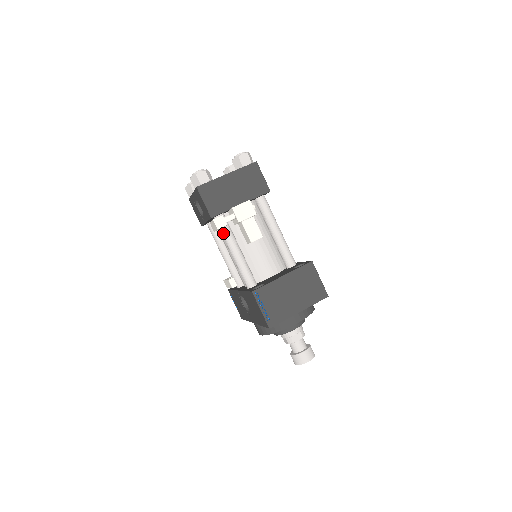
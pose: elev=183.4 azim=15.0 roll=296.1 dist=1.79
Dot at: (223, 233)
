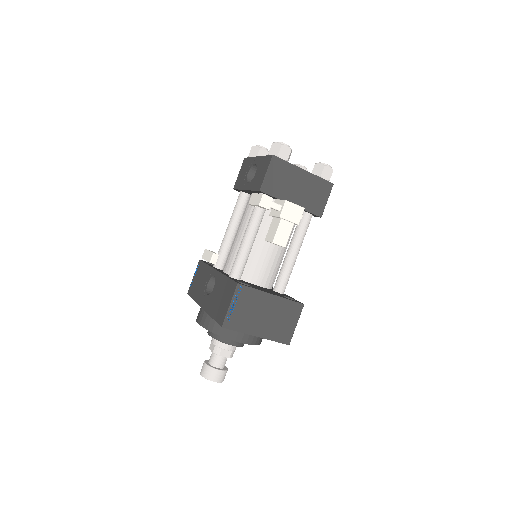
Dot at: (255, 212)
